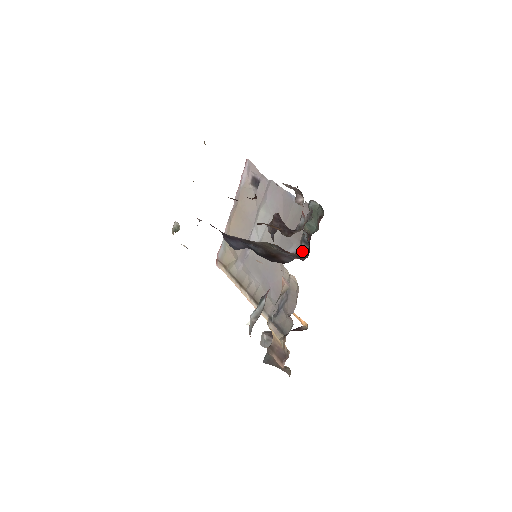
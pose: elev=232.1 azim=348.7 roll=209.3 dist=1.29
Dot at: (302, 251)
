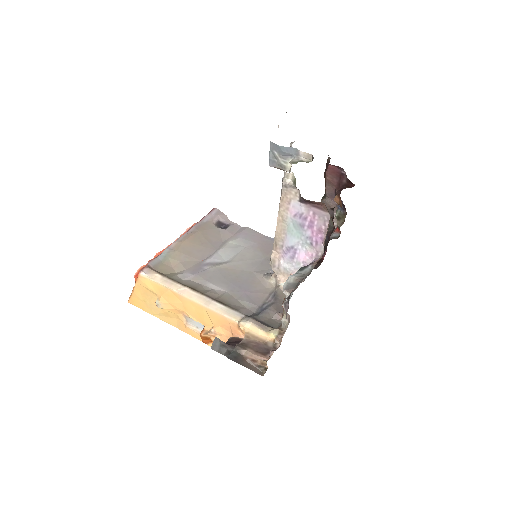
Dot at: occluded
